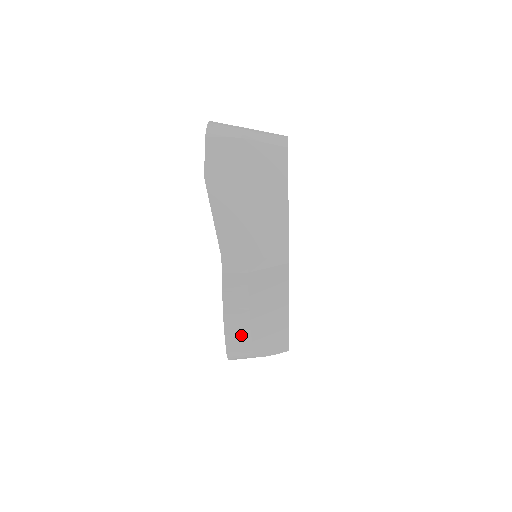
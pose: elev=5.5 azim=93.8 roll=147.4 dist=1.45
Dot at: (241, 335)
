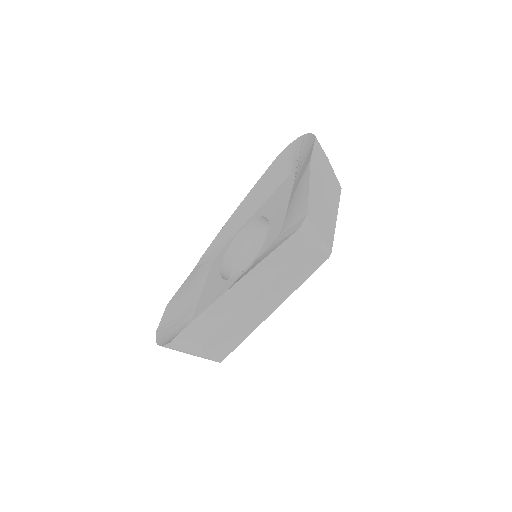
Dot at: (225, 311)
